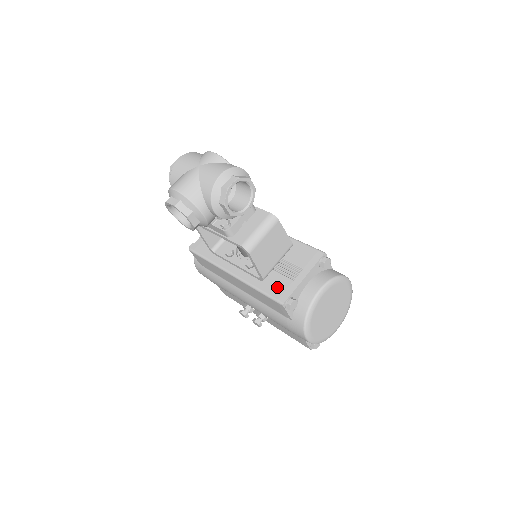
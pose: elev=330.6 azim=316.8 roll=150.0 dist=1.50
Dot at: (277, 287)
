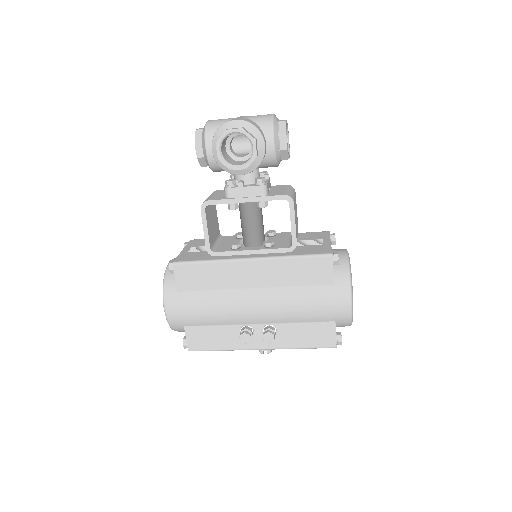
Dot at: (313, 250)
